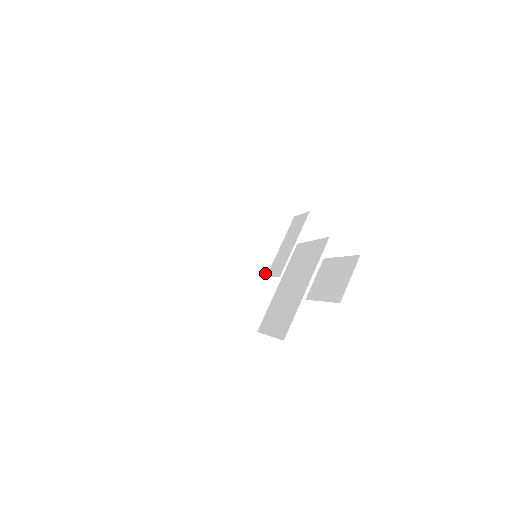
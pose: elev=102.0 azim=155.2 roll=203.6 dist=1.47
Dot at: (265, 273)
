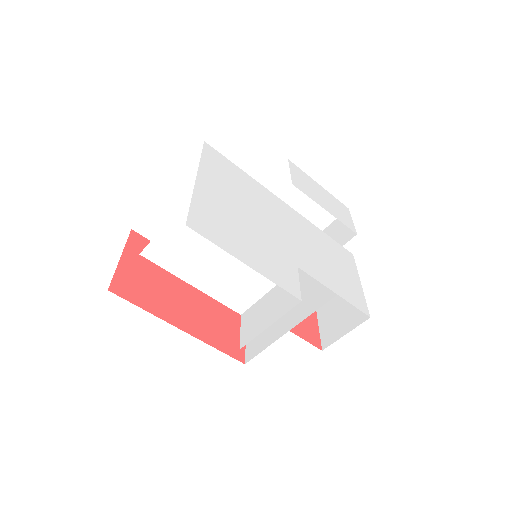
Dot at: (241, 311)
